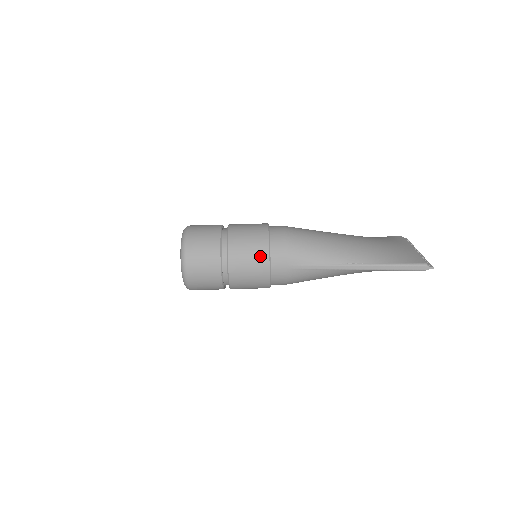
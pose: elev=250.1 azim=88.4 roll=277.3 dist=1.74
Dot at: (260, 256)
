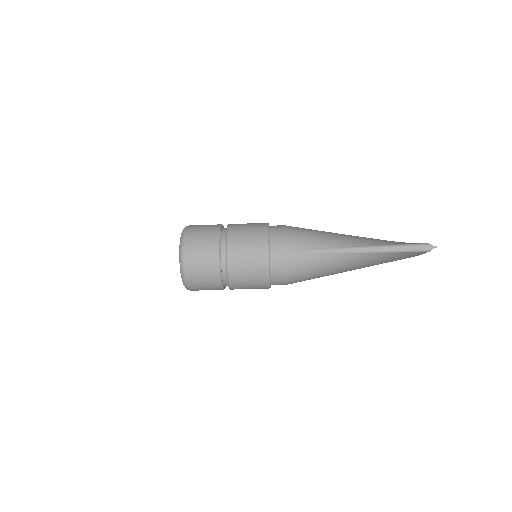
Dot at: (259, 240)
